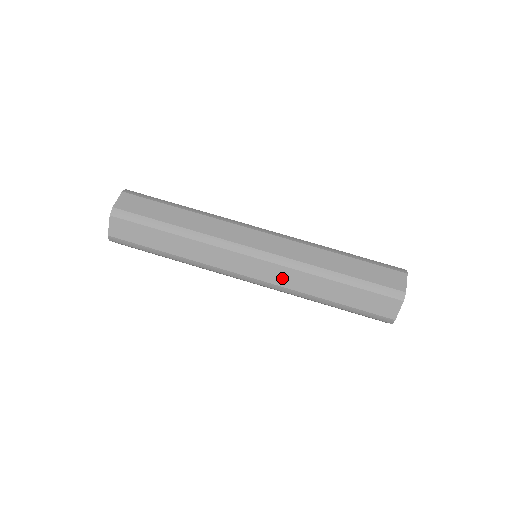
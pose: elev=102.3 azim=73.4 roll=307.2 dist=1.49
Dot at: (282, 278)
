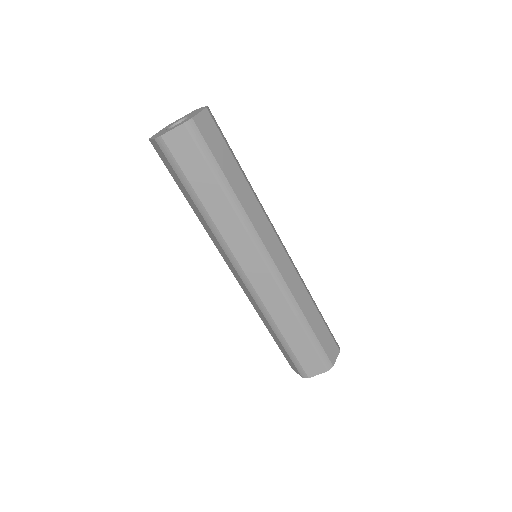
Dot at: (269, 295)
